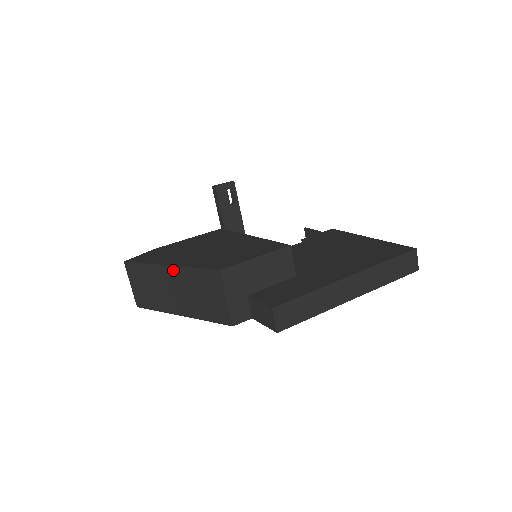
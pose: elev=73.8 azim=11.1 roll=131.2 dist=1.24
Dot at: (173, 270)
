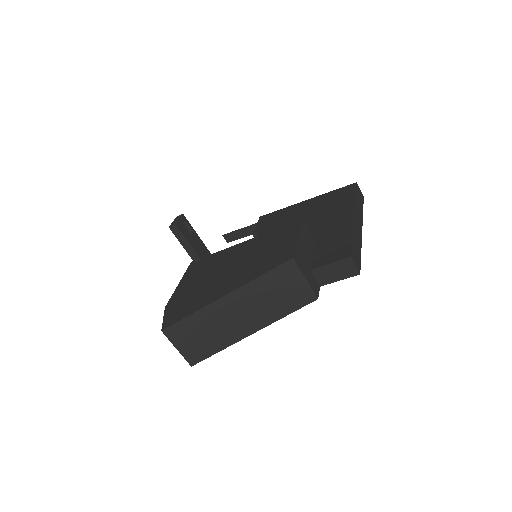
Dot at: (236, 294)
